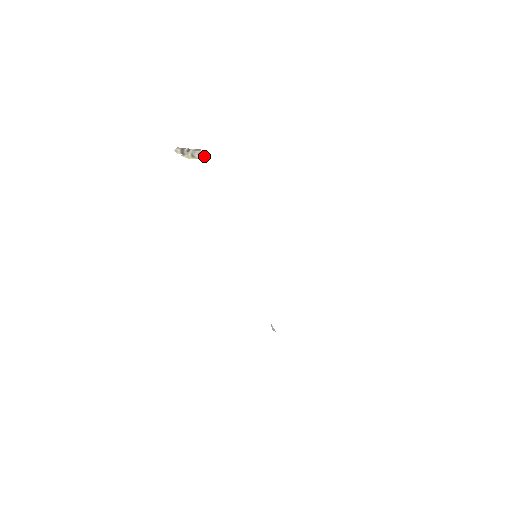
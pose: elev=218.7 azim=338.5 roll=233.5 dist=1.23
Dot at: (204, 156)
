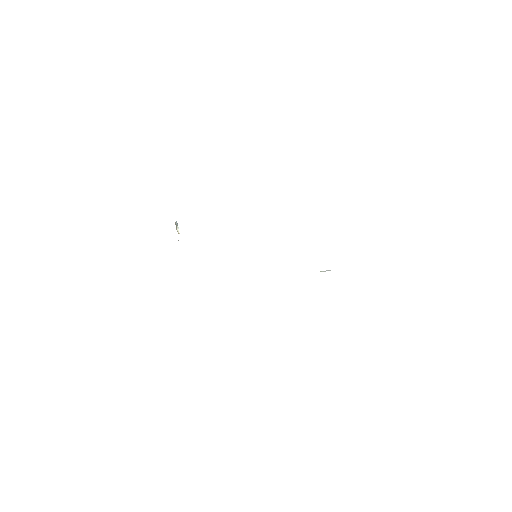
Dot at: occluded
